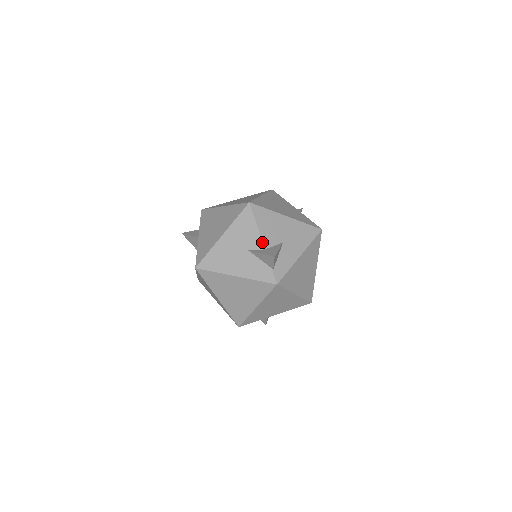
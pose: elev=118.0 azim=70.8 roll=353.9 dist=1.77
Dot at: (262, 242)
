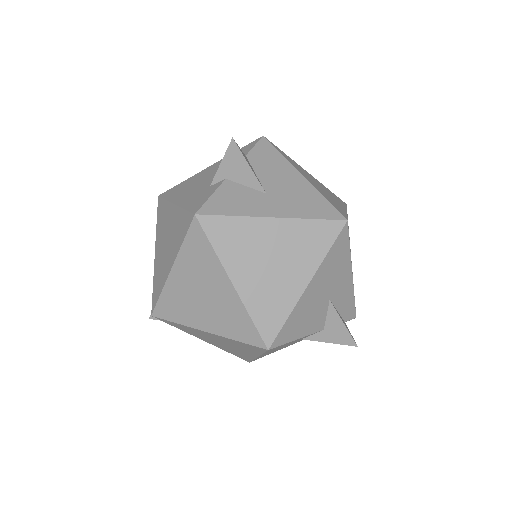
Dot at: occluded
